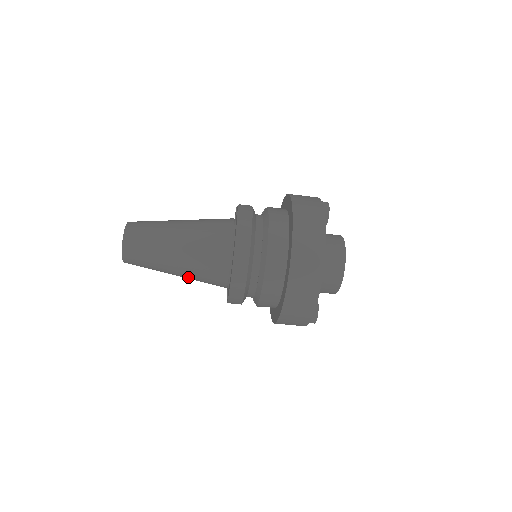
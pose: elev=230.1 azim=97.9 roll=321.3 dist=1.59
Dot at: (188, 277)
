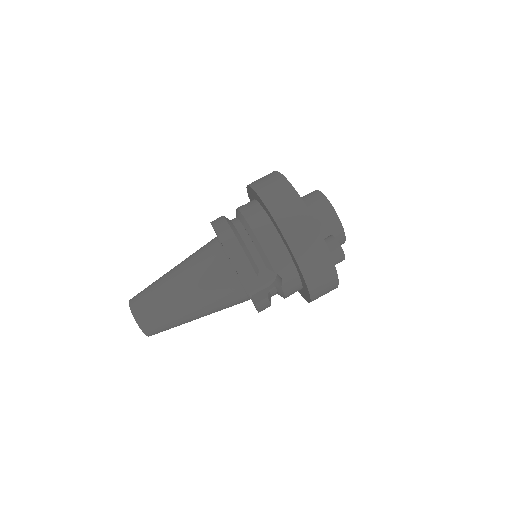
Dot at: (199, 295)
